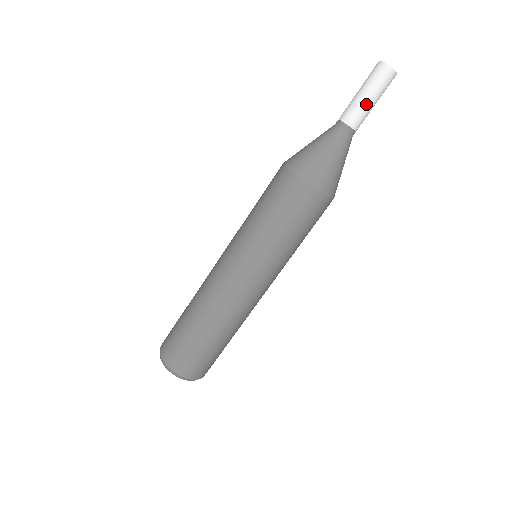
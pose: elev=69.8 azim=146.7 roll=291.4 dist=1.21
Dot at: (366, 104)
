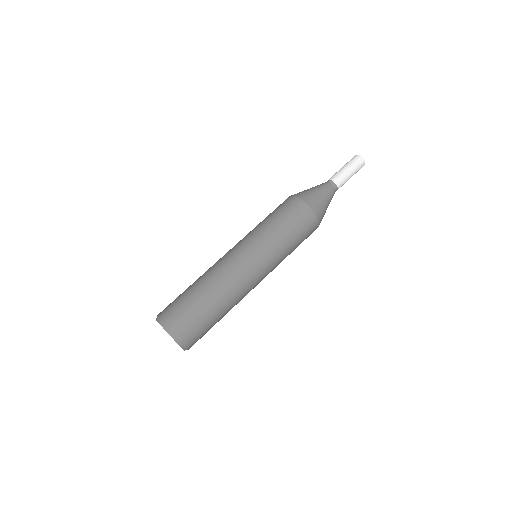
Dot at: (347, 174)
